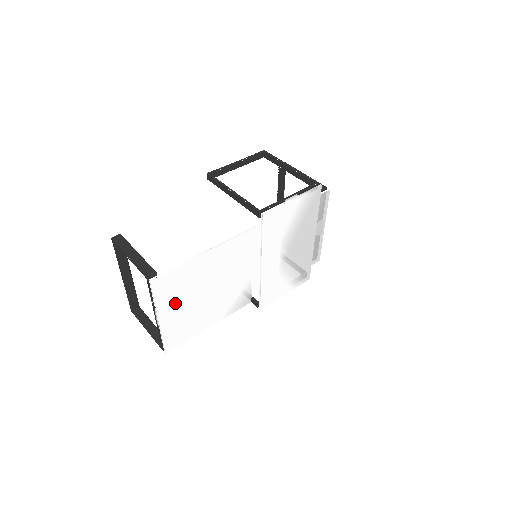
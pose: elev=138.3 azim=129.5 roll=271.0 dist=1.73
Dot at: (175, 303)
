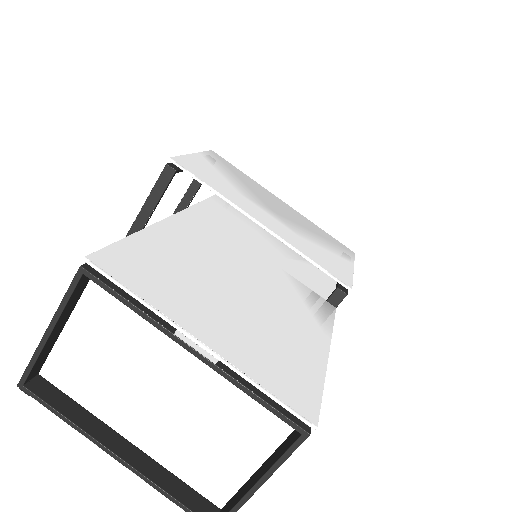
Dot at: (196, 305)
